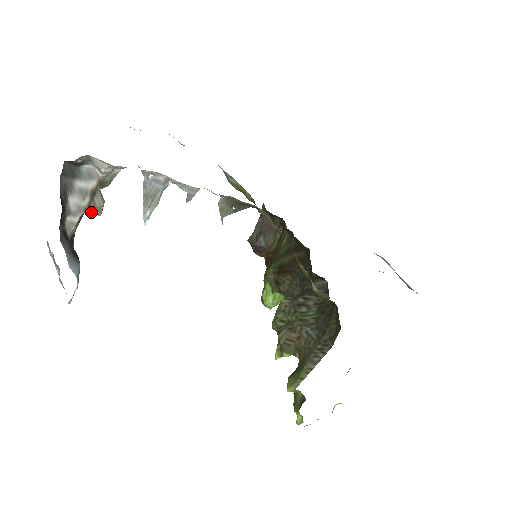
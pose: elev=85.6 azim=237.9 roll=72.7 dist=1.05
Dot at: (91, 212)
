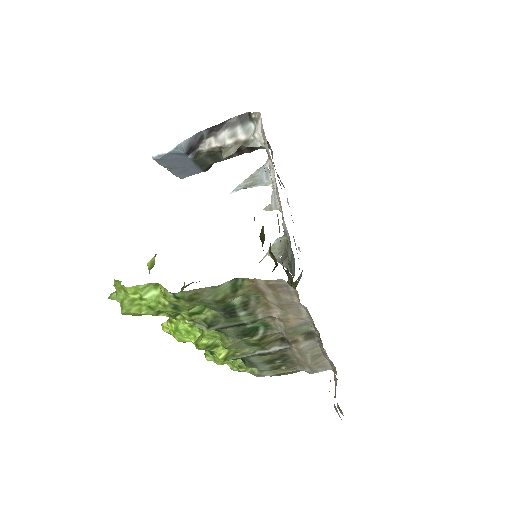
Dot at: (223, 151)
